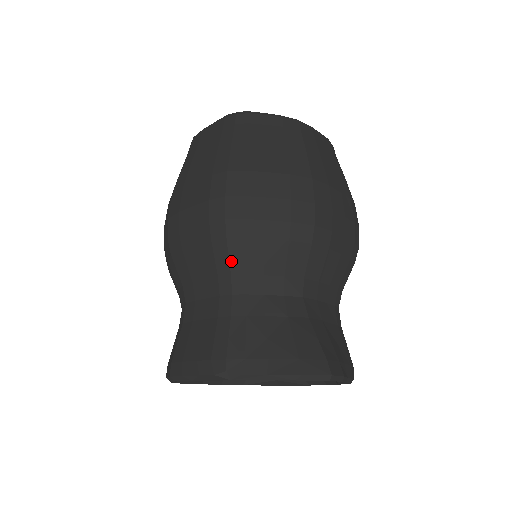
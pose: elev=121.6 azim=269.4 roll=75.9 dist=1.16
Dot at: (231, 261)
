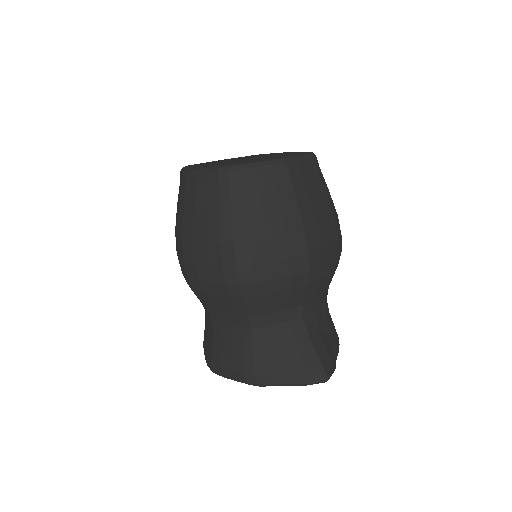
Dot at: (247, 309)
